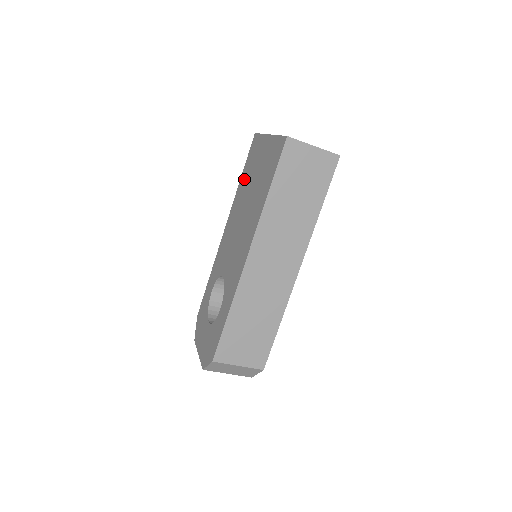
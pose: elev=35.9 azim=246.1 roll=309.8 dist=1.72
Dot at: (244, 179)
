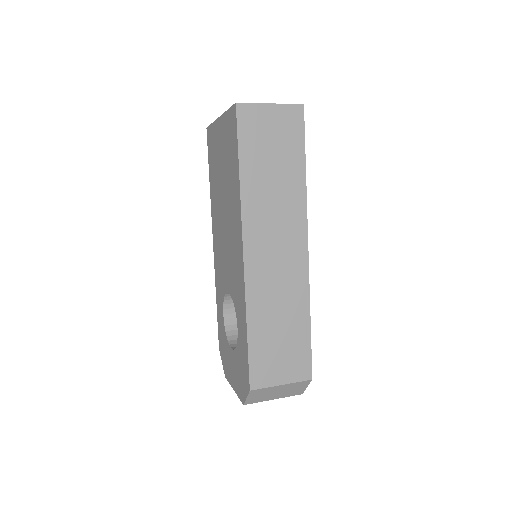
Dot at: (212, 179)
